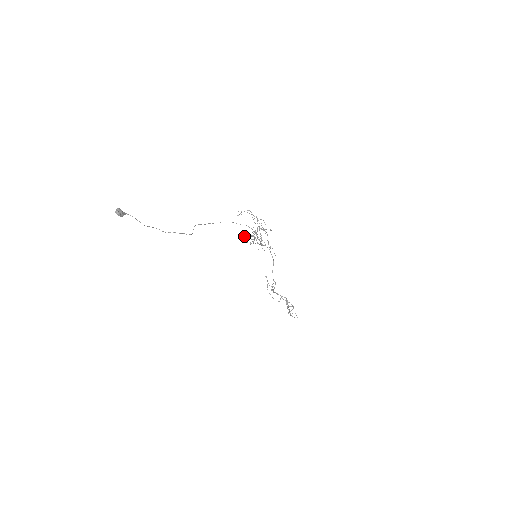
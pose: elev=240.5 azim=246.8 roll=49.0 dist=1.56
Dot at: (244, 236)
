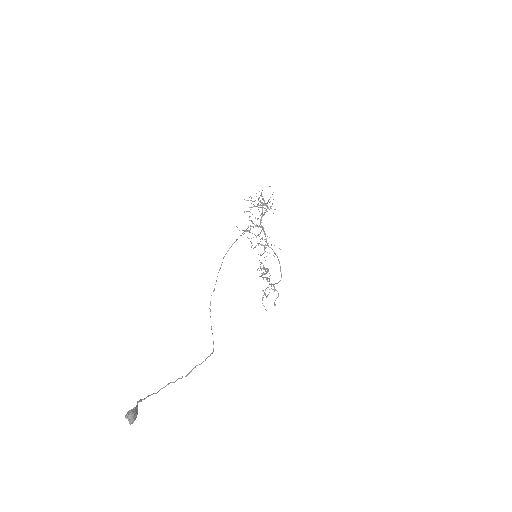
Dot at: occluded
